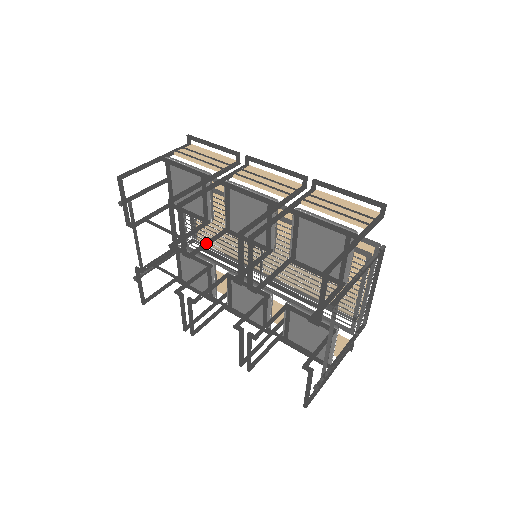
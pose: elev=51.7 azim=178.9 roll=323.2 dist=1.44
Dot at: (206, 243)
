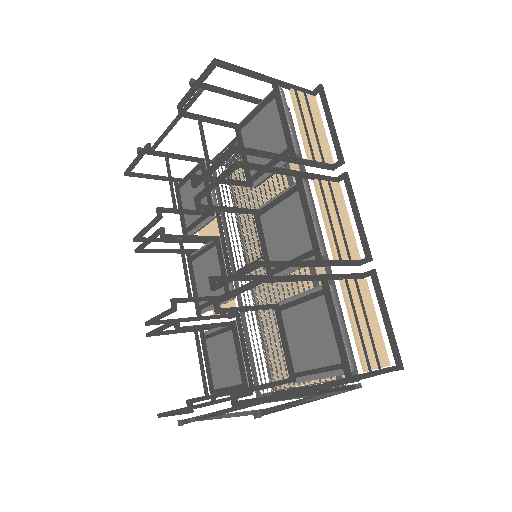
Dot at: (226, 209)
